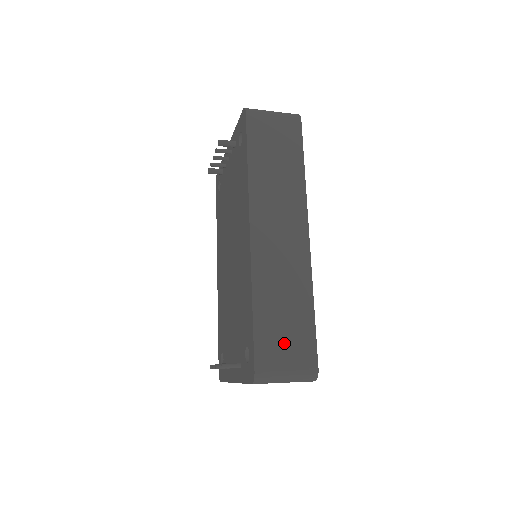
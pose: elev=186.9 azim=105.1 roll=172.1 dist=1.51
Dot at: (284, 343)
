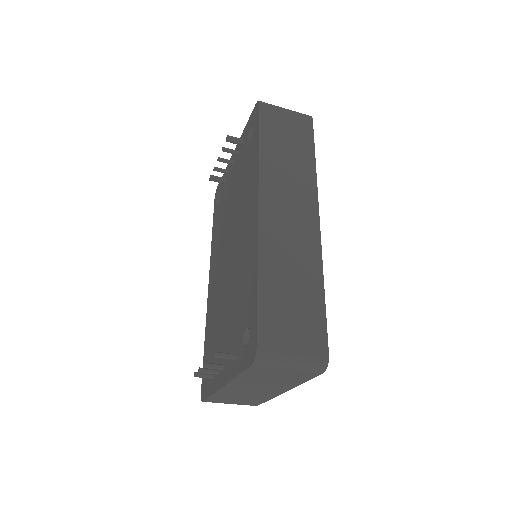
Dot at: (291, 322)
